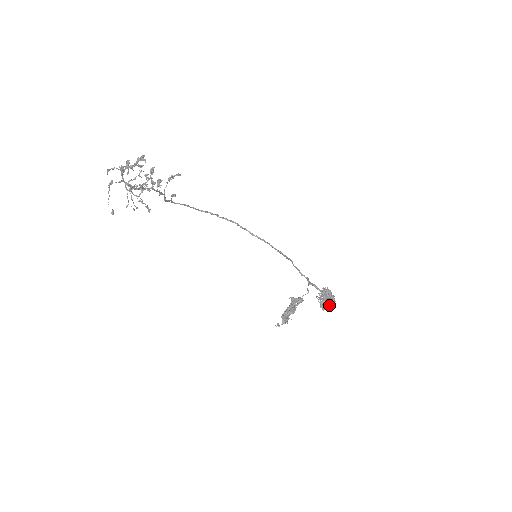
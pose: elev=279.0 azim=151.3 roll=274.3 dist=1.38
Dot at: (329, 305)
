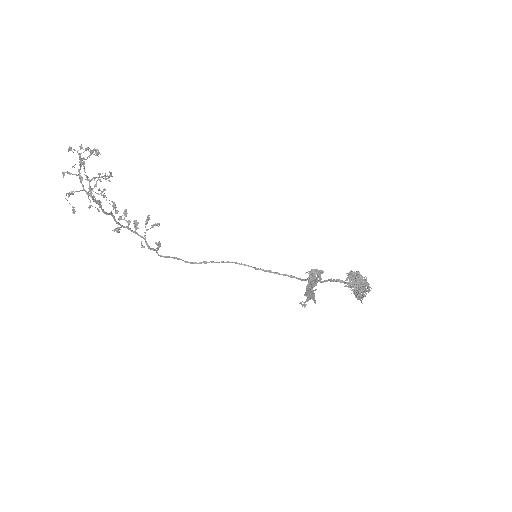
Dot at: occluded
